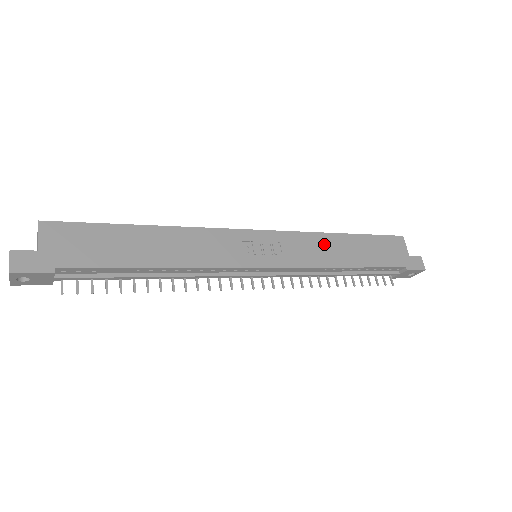
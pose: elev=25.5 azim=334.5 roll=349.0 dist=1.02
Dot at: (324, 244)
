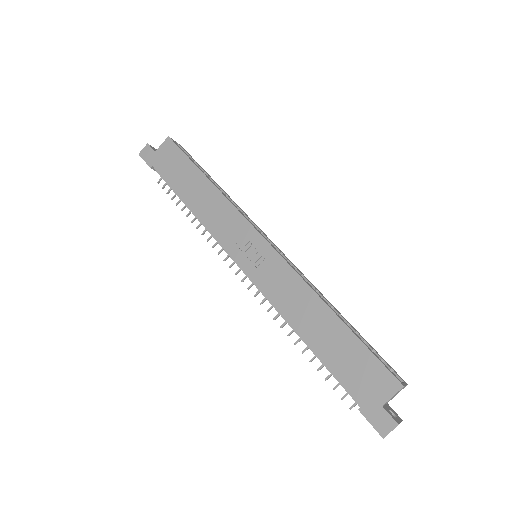
Dot at: (302, 298)
